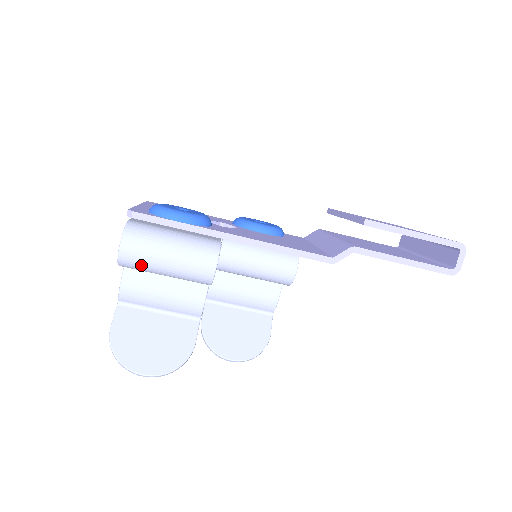
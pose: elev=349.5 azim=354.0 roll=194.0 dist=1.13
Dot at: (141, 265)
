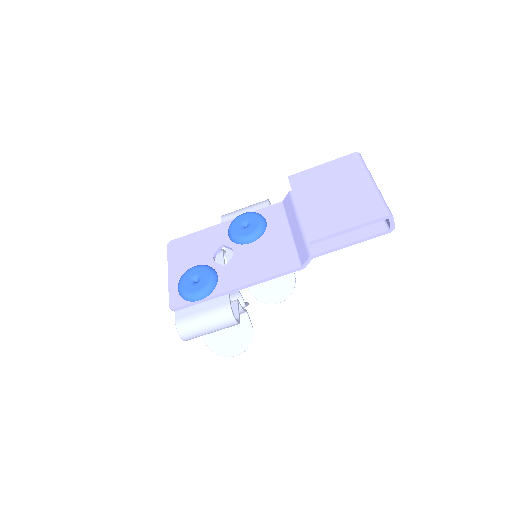
Dot at: occluded
